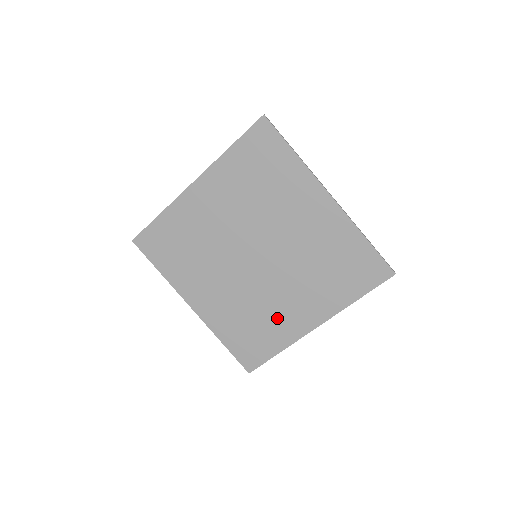
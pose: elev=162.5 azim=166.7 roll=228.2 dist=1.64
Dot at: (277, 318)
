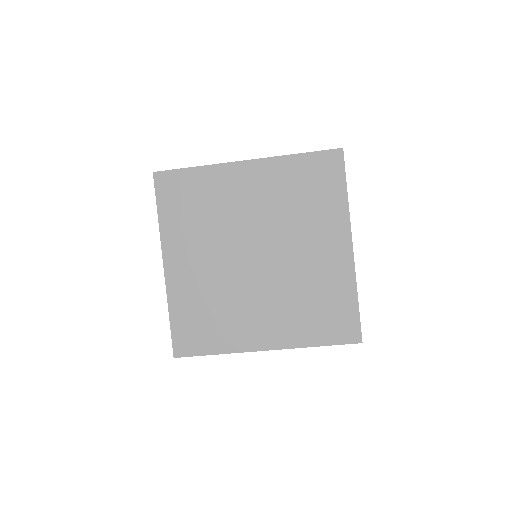
Dot at: (322, 276)
